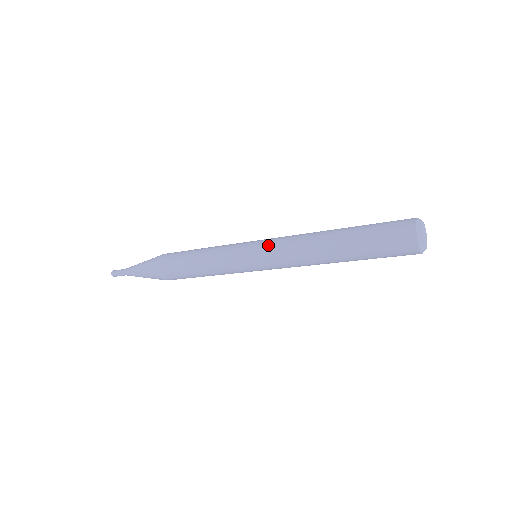
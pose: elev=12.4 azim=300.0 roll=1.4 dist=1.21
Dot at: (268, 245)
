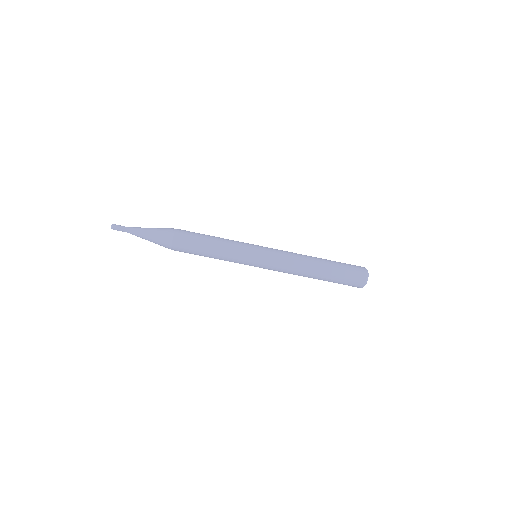
Dot at: (273, 253)
